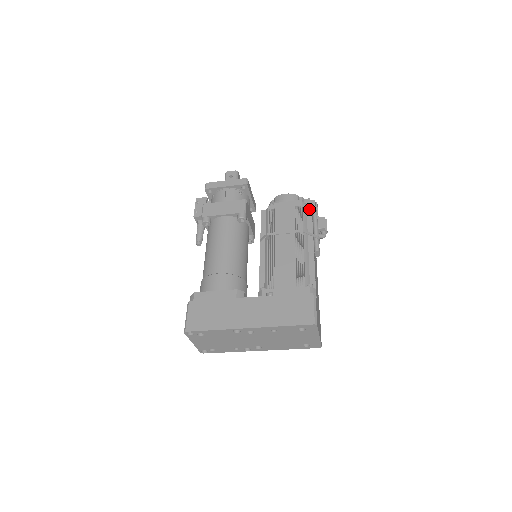
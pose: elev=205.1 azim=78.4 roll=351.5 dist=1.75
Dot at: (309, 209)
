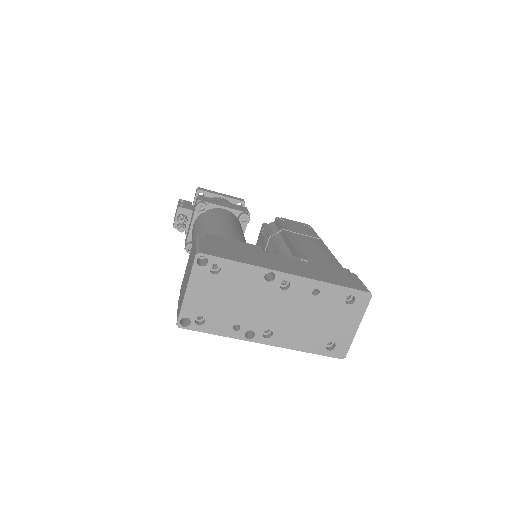
Dot at: occluded
